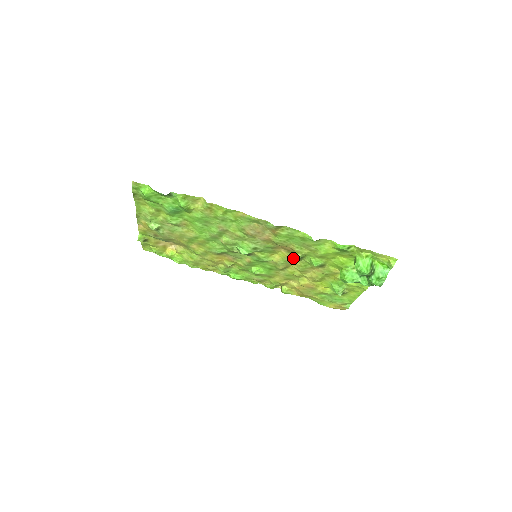
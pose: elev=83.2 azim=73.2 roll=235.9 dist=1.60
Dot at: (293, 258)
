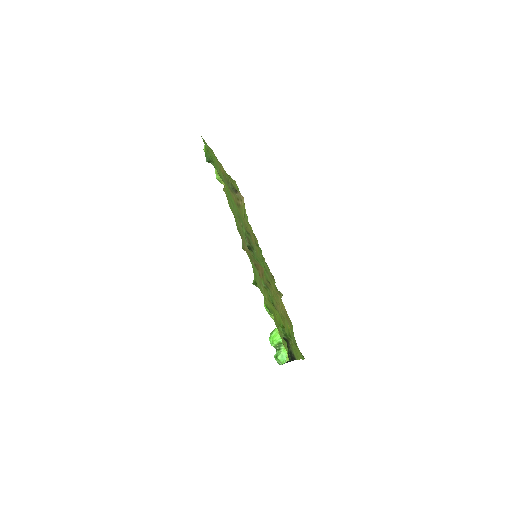
Dot at: (265, 282)
